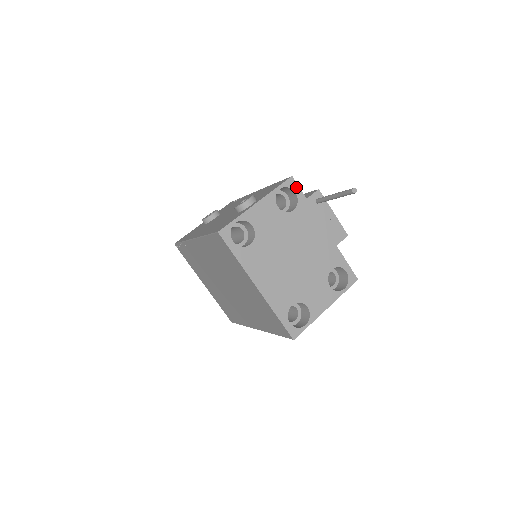
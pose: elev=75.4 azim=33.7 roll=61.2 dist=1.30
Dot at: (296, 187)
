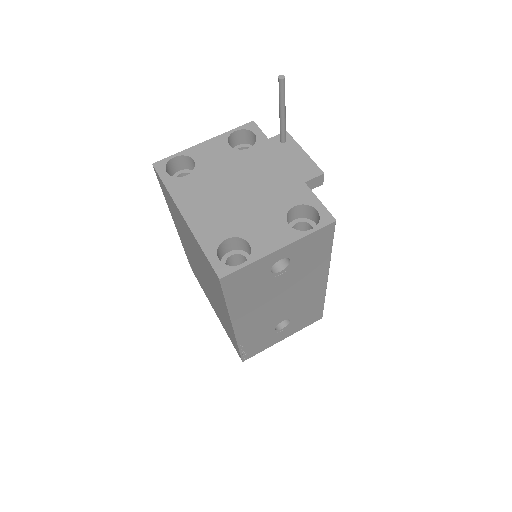
Dot at: (257, 129)
